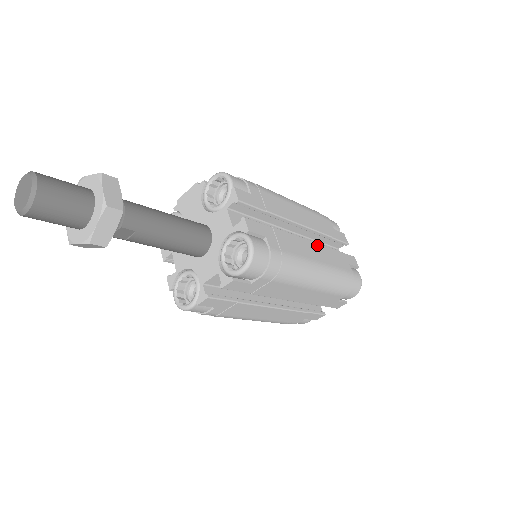
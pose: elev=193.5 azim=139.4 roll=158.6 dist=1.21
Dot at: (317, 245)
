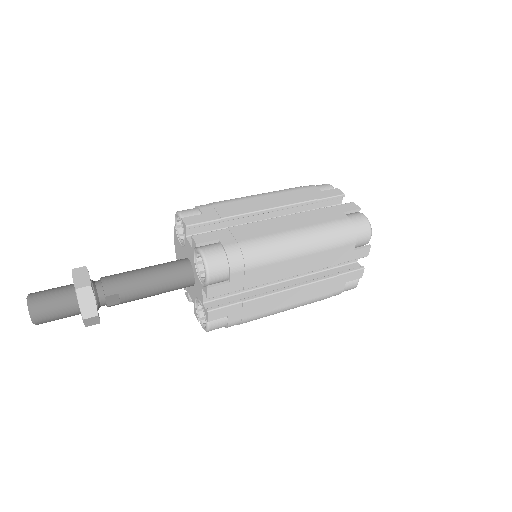
Dot at: (291, 216)
